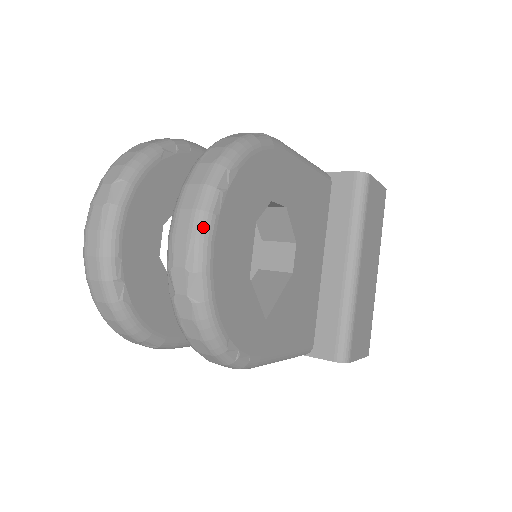
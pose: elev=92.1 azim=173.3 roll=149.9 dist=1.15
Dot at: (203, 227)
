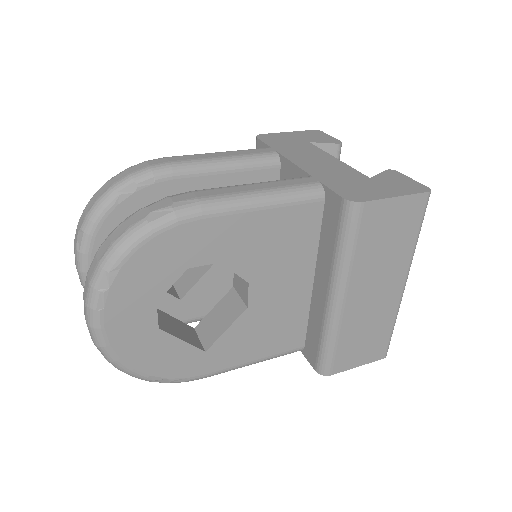
Dot at: (91, 319)
